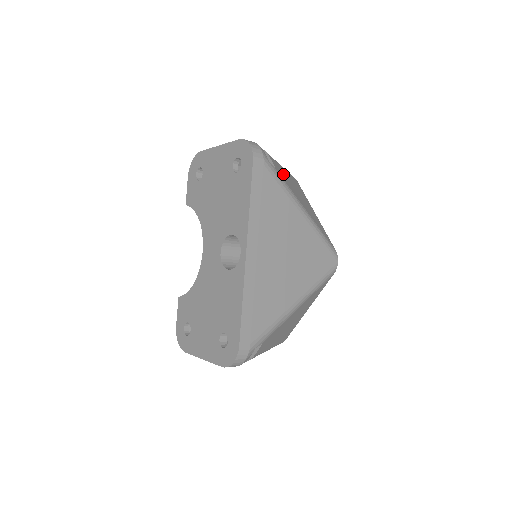
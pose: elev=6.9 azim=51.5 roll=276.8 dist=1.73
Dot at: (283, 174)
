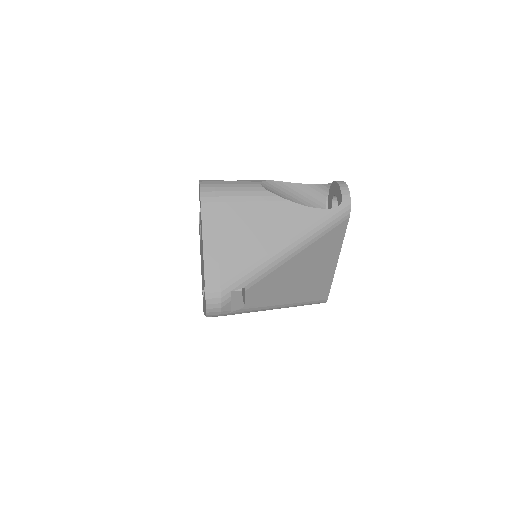
Dot at: (271, 286)
